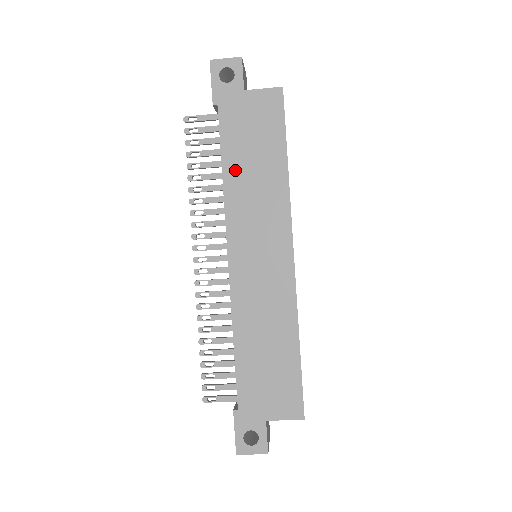
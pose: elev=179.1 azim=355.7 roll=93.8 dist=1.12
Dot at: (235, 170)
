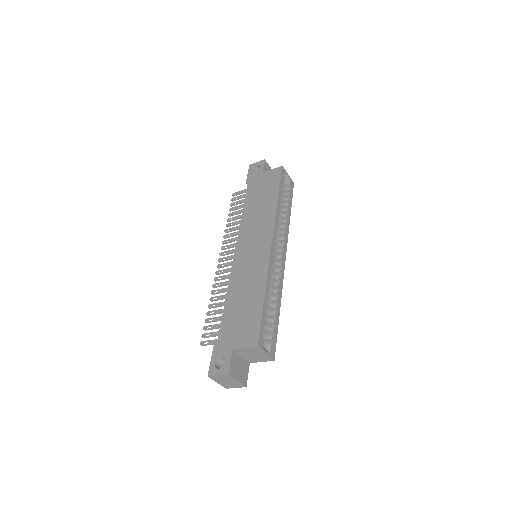
Dot at: (249, 208)
